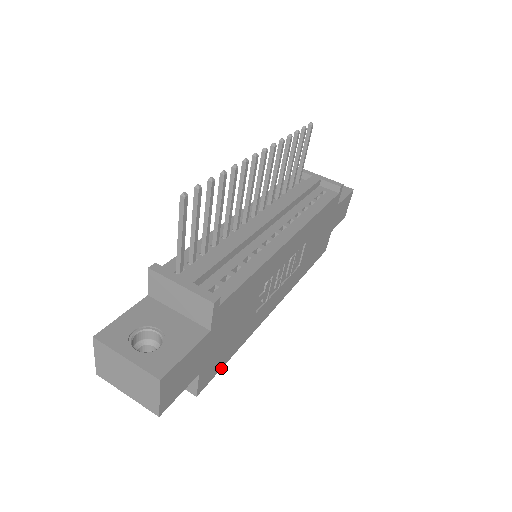
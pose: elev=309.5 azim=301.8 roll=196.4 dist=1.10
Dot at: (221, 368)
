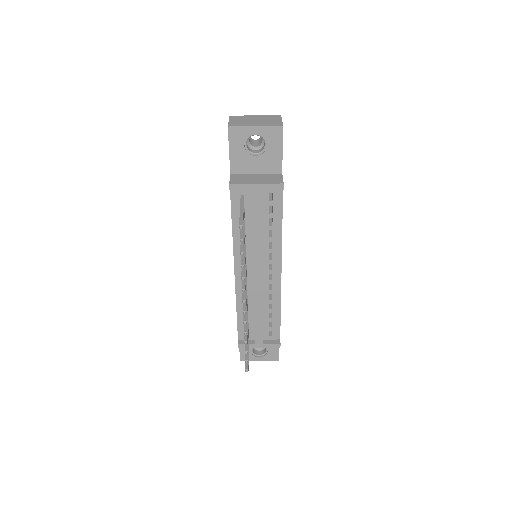
Dot at: occluded
